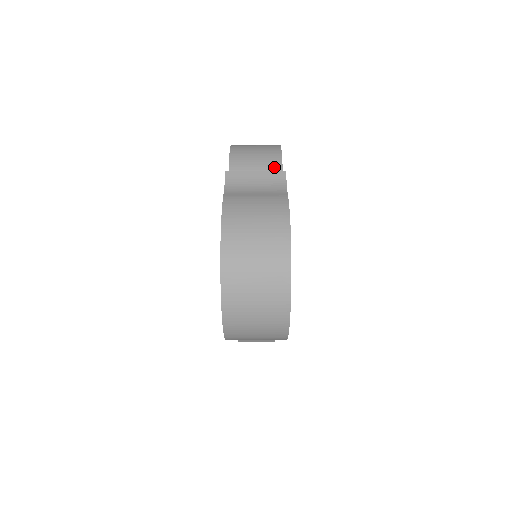
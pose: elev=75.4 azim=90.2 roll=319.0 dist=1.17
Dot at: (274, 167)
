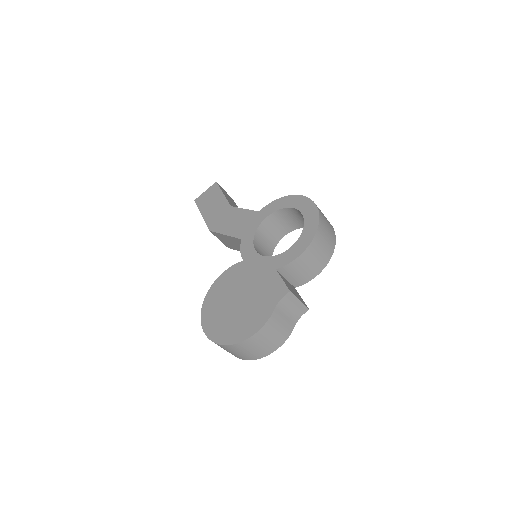
Dot at: (314, 273)
